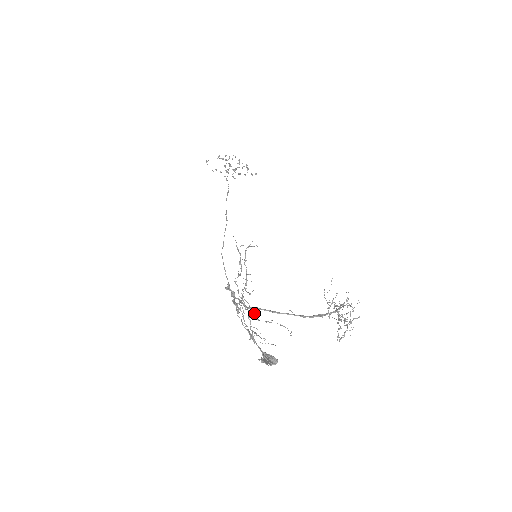
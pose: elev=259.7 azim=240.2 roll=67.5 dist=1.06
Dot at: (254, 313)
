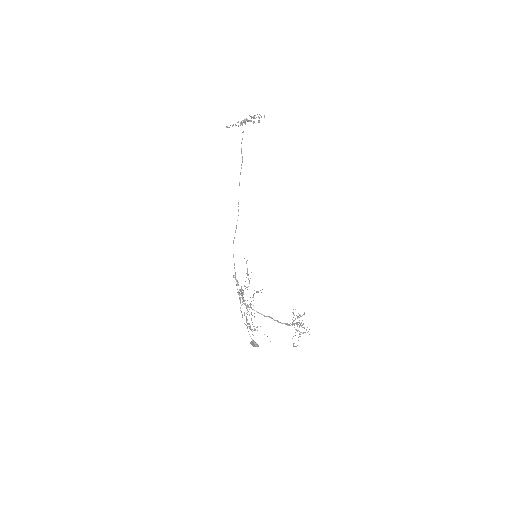
Dot at: (251, 320)
